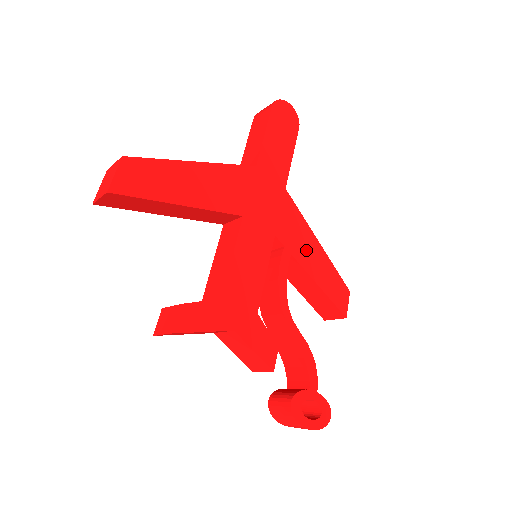
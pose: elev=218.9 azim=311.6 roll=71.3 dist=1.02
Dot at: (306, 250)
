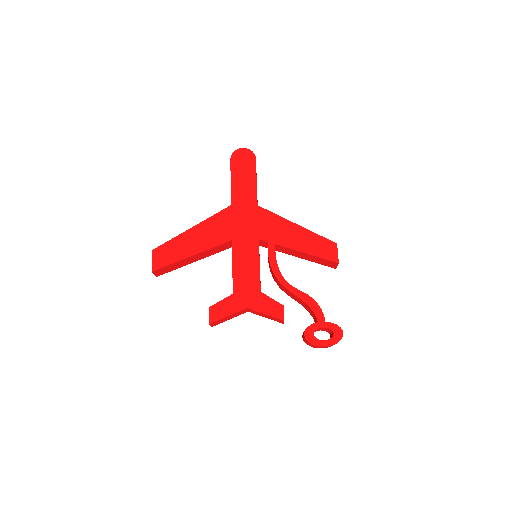
Dot at: (287, 235)
